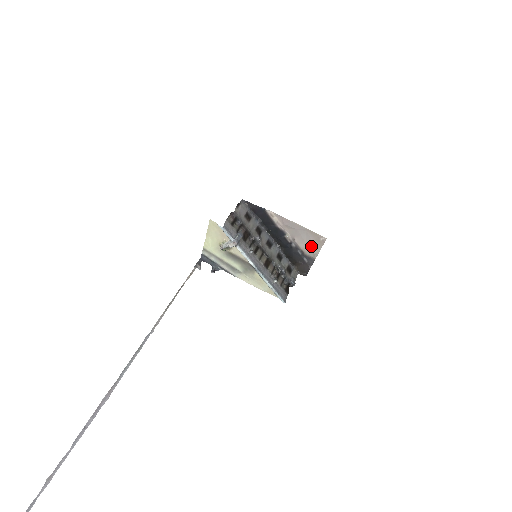
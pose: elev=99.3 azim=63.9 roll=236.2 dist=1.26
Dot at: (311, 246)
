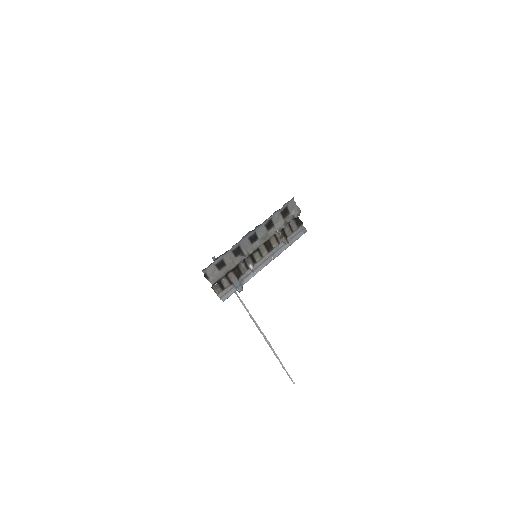
Dot at: occluded
